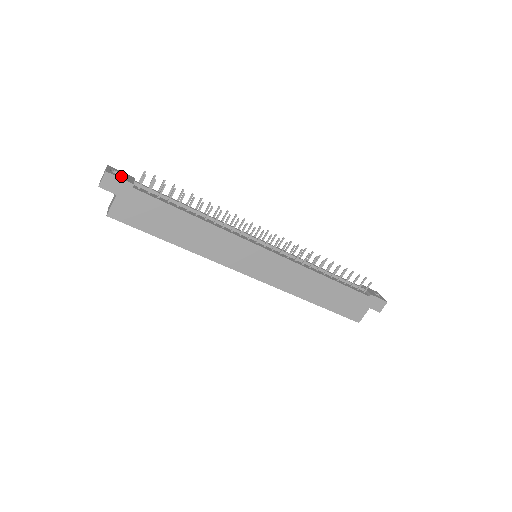
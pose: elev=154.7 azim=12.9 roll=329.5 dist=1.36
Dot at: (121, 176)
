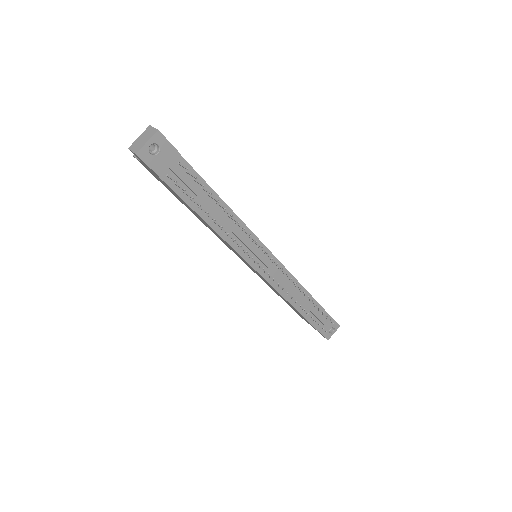
Dot at: (155, 160)
